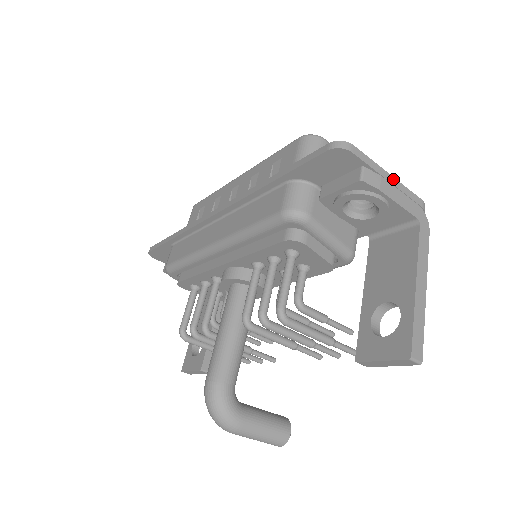
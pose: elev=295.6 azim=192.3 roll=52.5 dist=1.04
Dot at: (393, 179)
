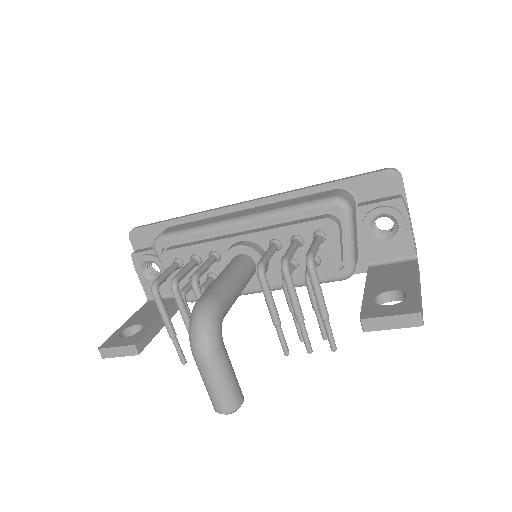
Dot at: occluded
